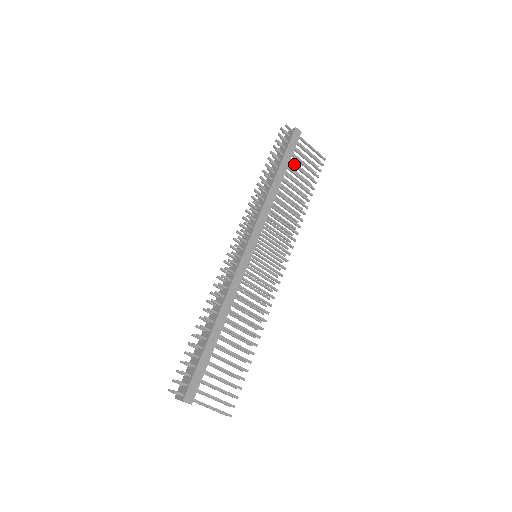
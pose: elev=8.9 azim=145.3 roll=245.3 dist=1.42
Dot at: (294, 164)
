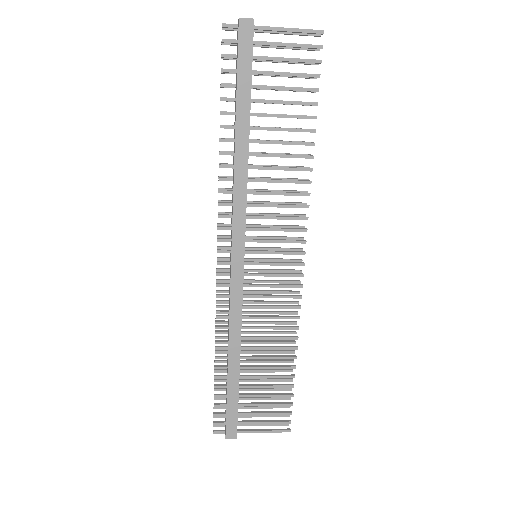
Dot at: (263, 87)
